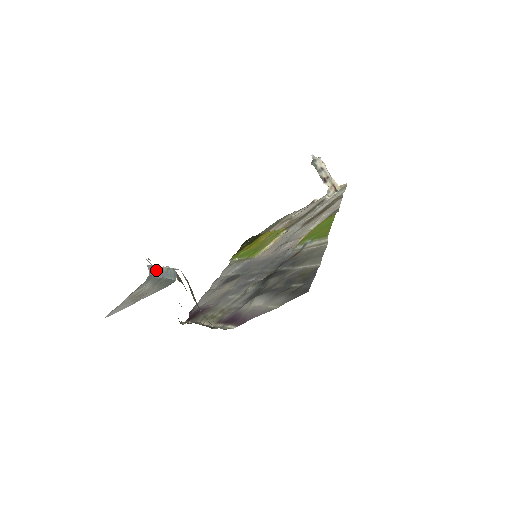
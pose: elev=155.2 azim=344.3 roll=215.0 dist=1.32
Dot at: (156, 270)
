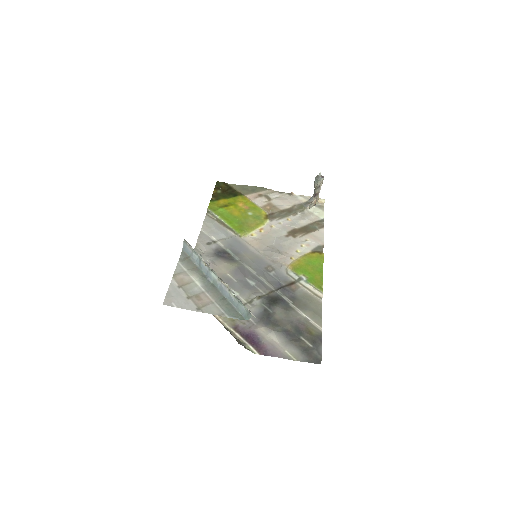
Dot at: (208, 271)
